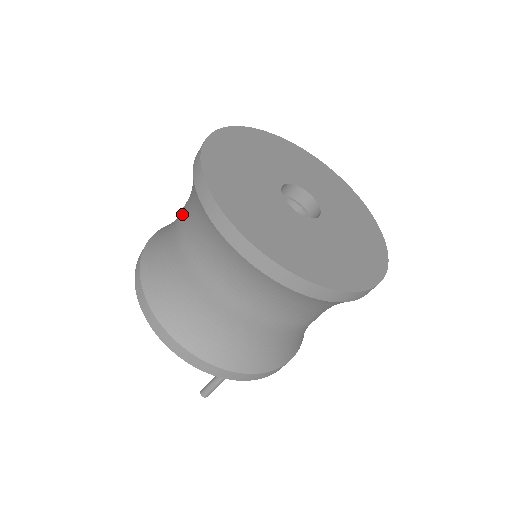
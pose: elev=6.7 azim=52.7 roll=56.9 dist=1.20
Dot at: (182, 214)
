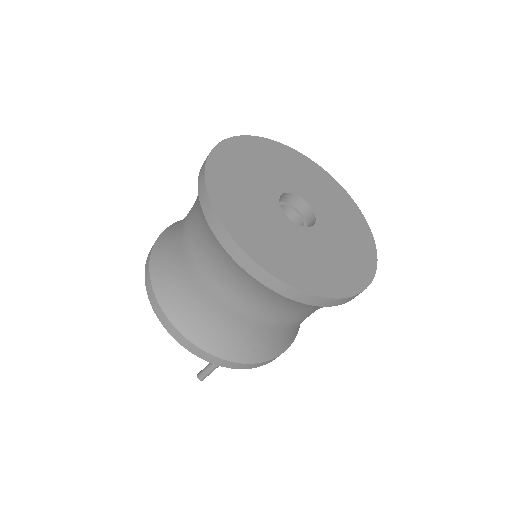
Dot at: (190, 211)
